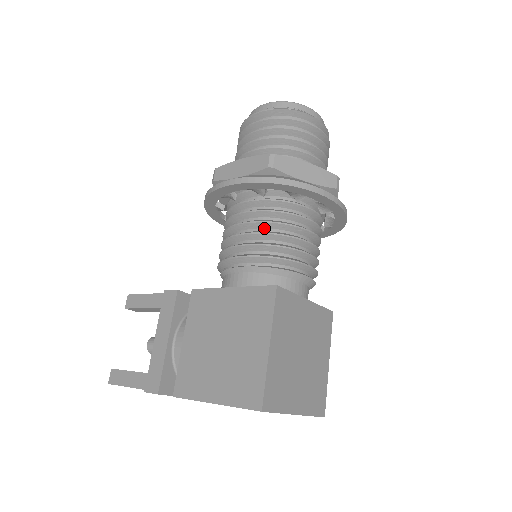
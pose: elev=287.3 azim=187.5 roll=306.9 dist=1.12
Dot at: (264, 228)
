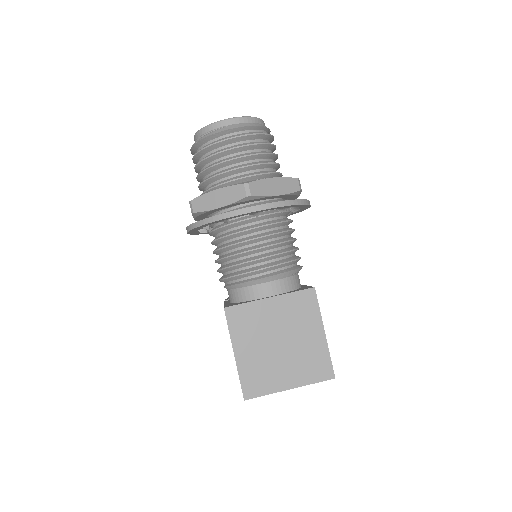
Dot at: (222, 253)
